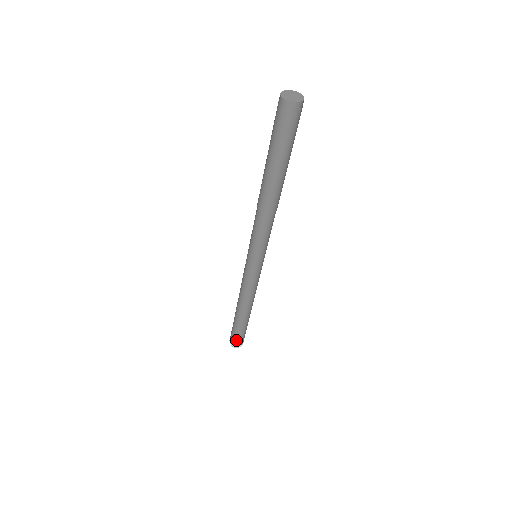
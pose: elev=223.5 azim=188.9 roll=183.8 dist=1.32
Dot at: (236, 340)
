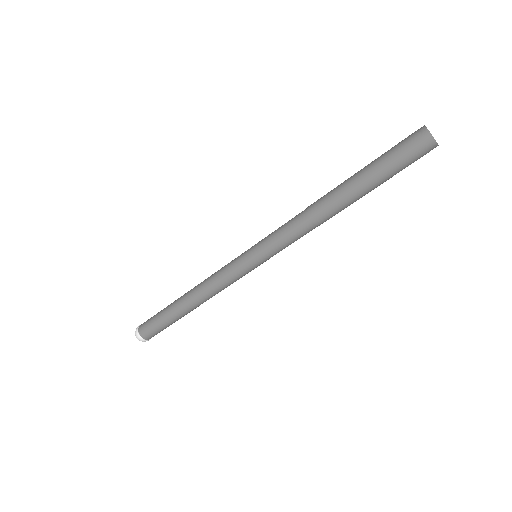
Dot at: occluded
